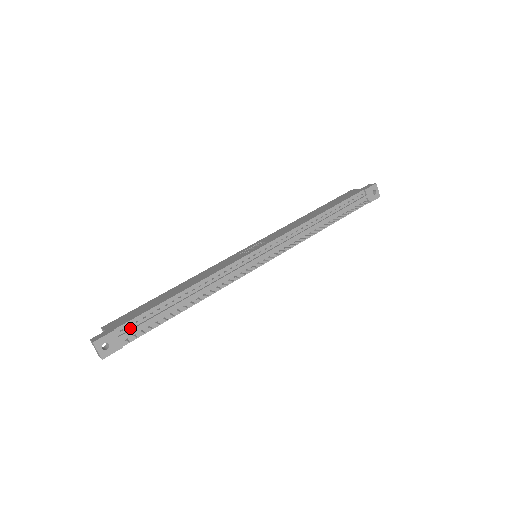
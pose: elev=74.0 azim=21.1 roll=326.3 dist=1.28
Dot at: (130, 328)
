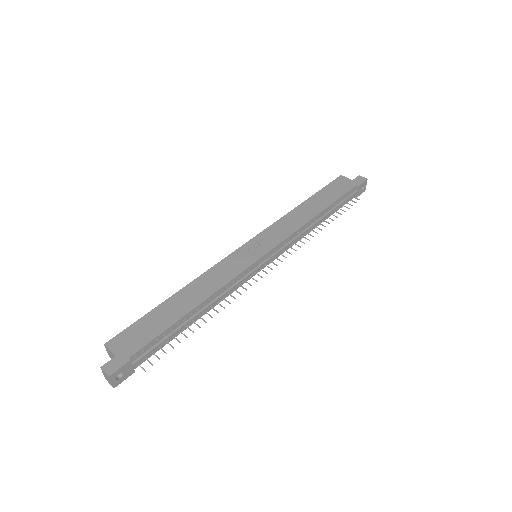
Dot at: (143, 353)
